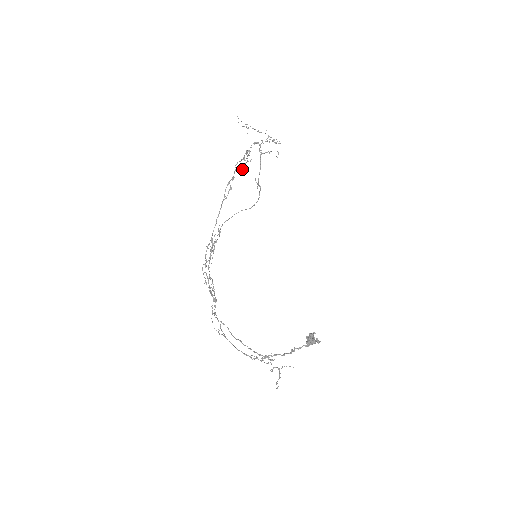
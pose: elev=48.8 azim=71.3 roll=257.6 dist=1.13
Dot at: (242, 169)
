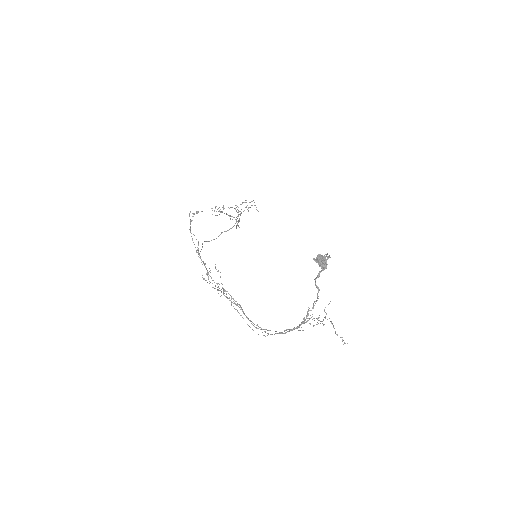
Dot at: occluded
